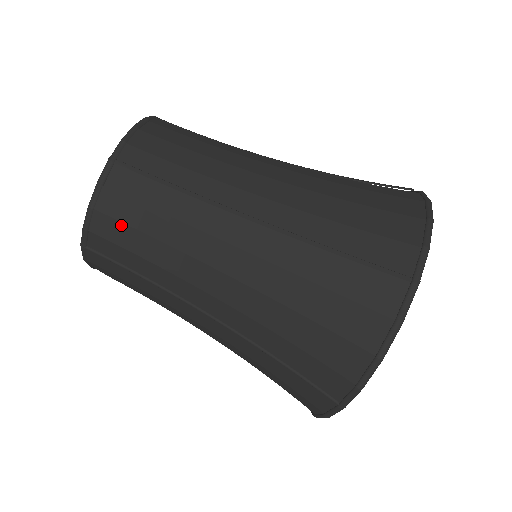
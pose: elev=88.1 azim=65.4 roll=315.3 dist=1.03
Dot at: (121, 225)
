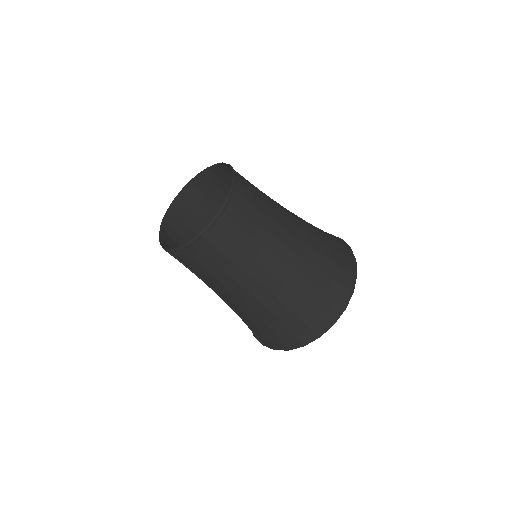
Dot at: (193, 260)
